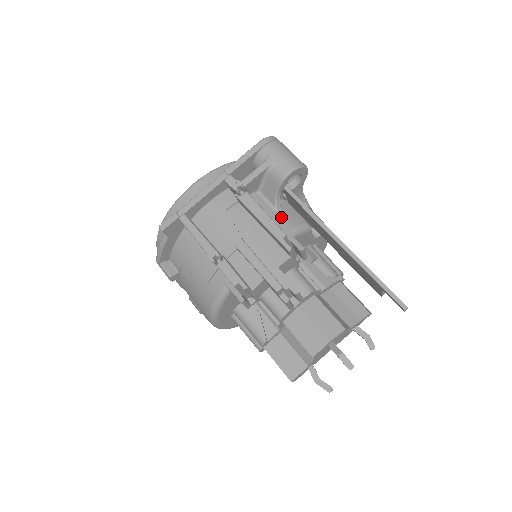
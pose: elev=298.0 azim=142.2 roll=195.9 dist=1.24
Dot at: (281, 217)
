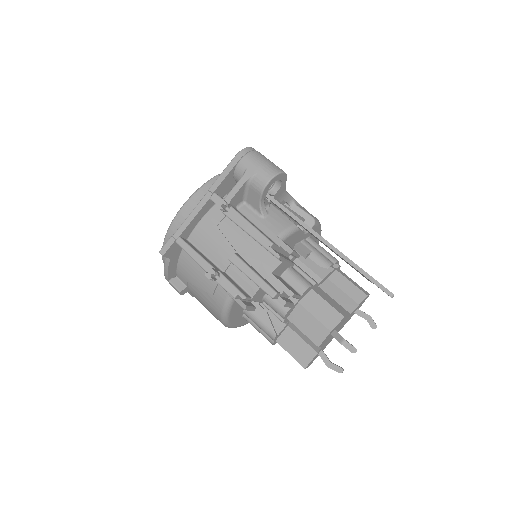
Dot at: (268, 223)
